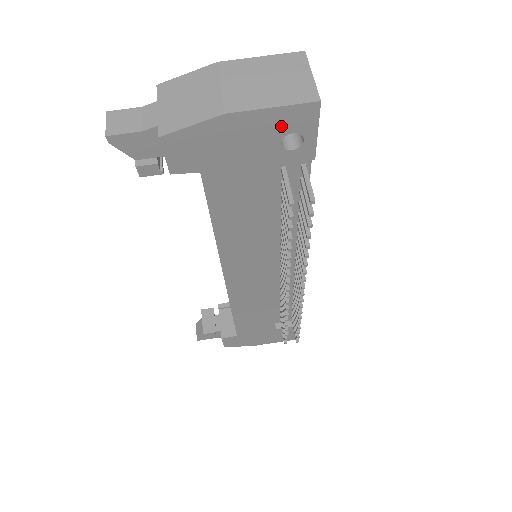
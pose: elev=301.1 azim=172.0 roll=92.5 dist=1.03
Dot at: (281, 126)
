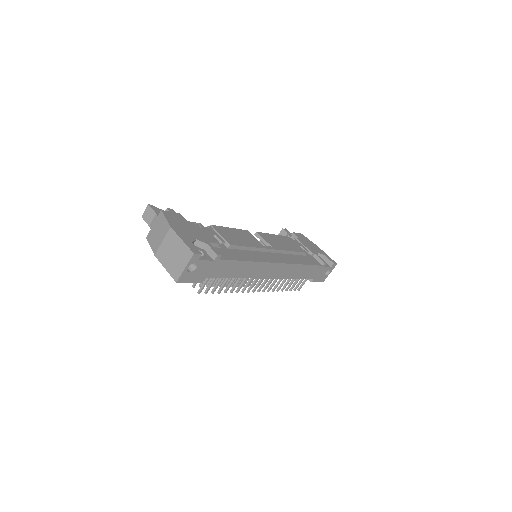
Dot at: occluded
